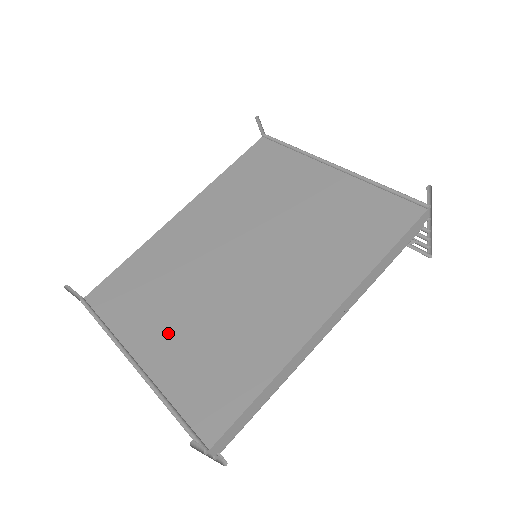
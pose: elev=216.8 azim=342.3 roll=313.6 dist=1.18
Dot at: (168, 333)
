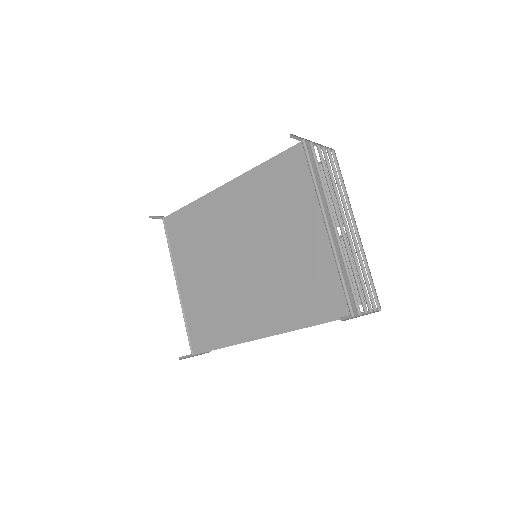
Dot at: (195, 280)
